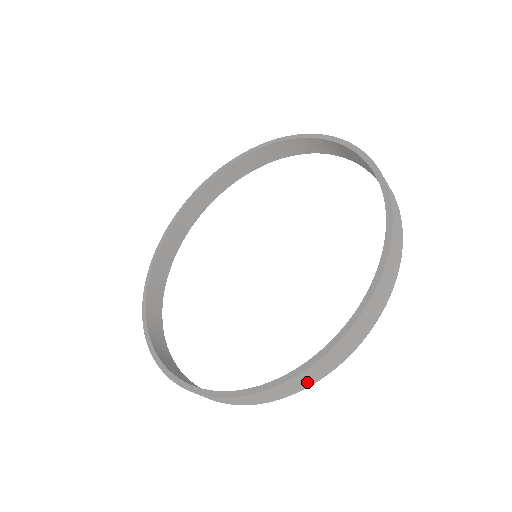
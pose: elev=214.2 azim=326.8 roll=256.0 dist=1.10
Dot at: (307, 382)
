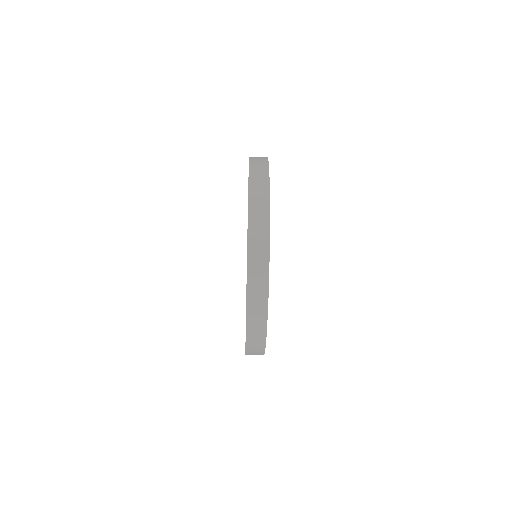
Dot at: occluded
